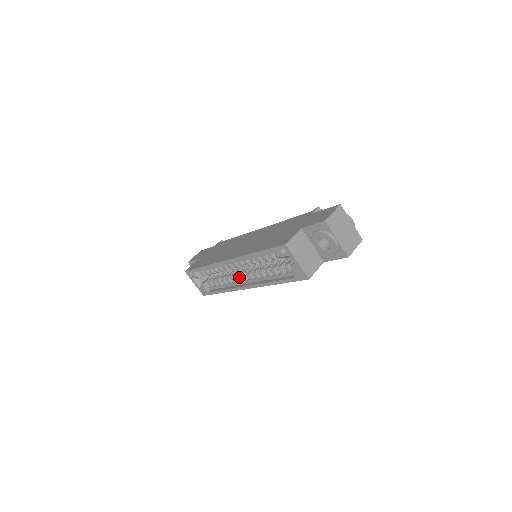
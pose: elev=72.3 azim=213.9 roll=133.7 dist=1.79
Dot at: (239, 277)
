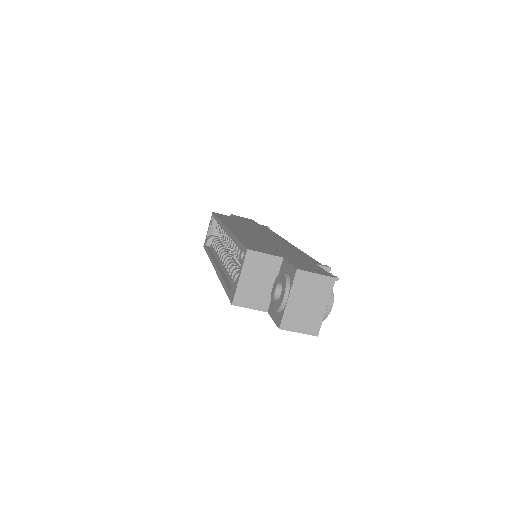
Dot at: (223, 253)
